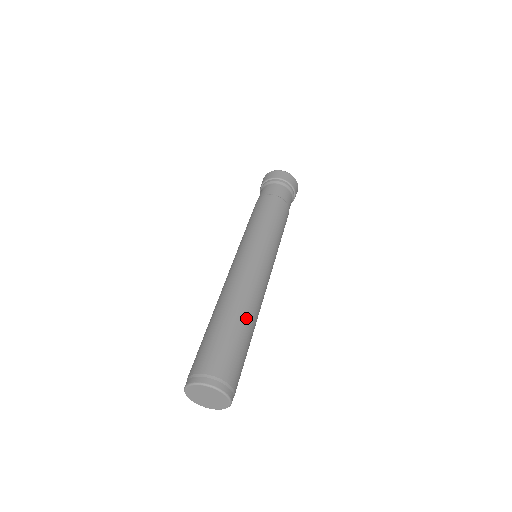
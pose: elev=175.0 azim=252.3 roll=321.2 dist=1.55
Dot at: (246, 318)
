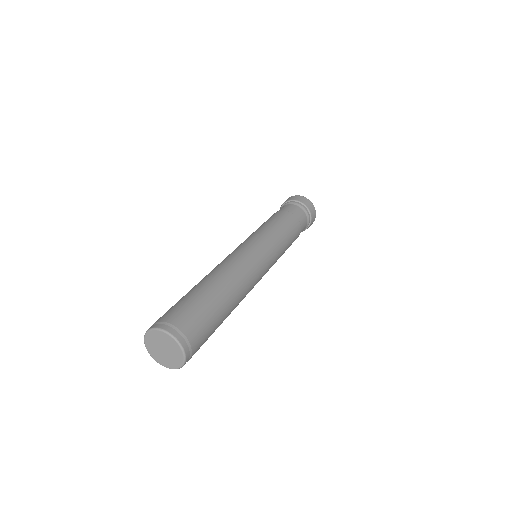
Dot at: (221, 288)
